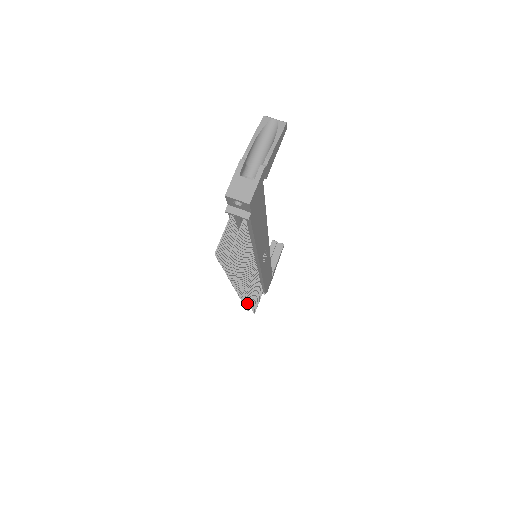
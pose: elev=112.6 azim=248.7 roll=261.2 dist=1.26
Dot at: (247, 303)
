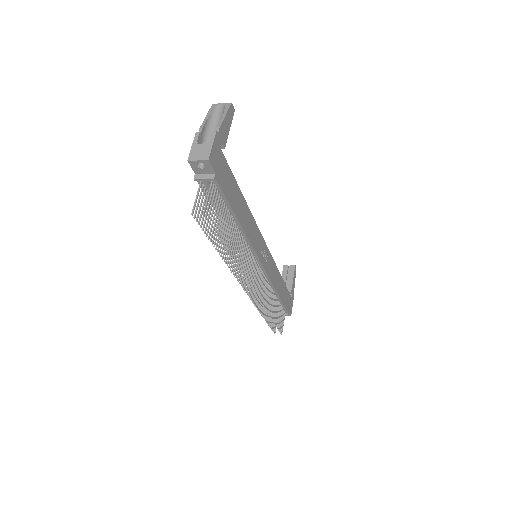
Dot at: (269, 321)
